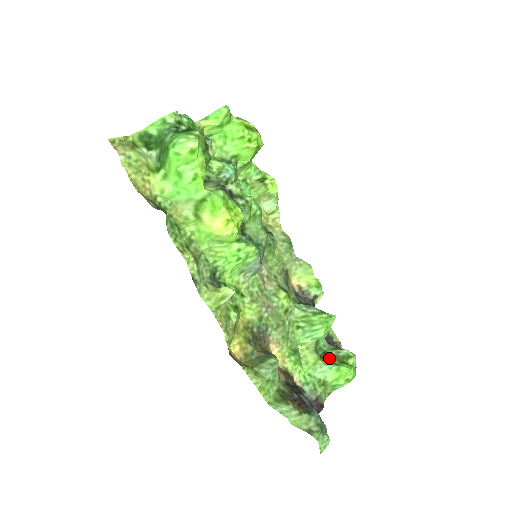
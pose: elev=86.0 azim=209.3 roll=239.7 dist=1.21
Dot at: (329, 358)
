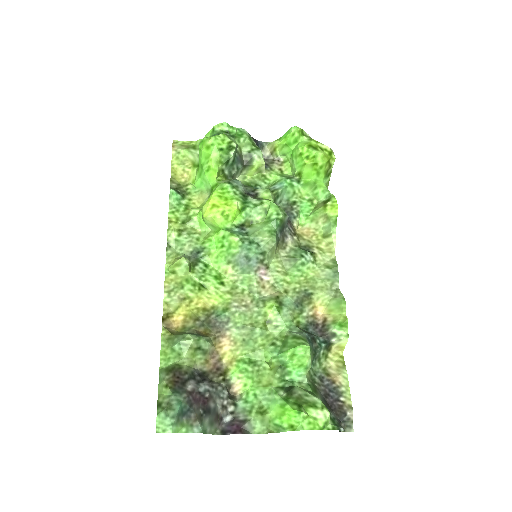
Dot at: (288, 392)
